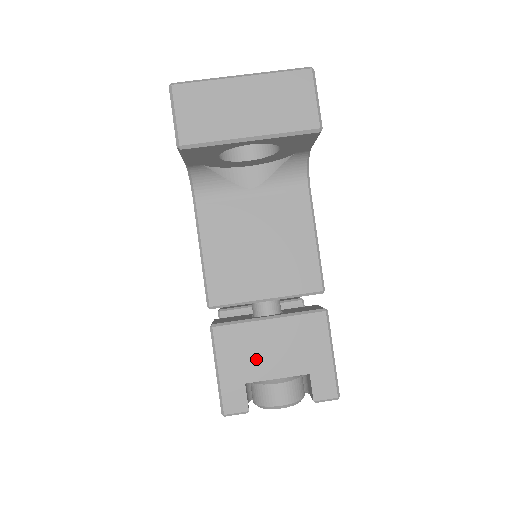
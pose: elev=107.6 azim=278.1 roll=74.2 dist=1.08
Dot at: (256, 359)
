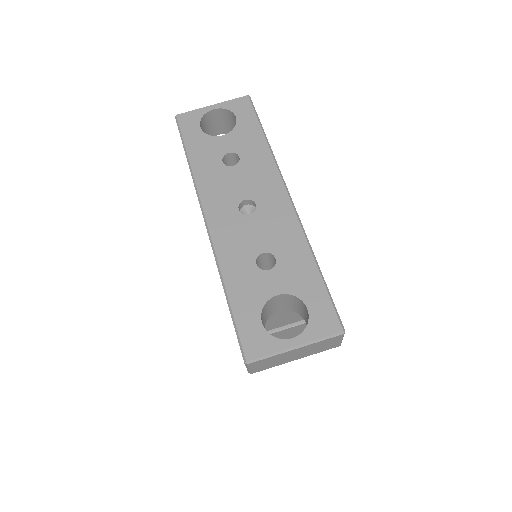
Dot at: occluded
